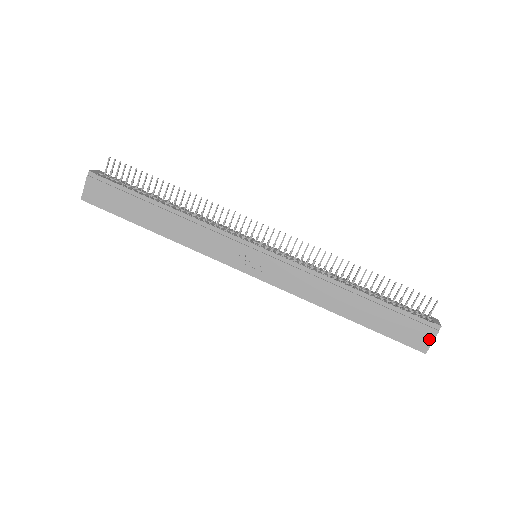
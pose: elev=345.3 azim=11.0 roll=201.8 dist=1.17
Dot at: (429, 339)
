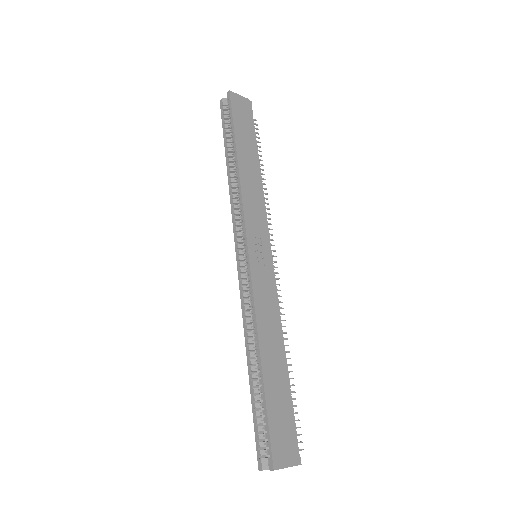
Dot at: (287, 461)
